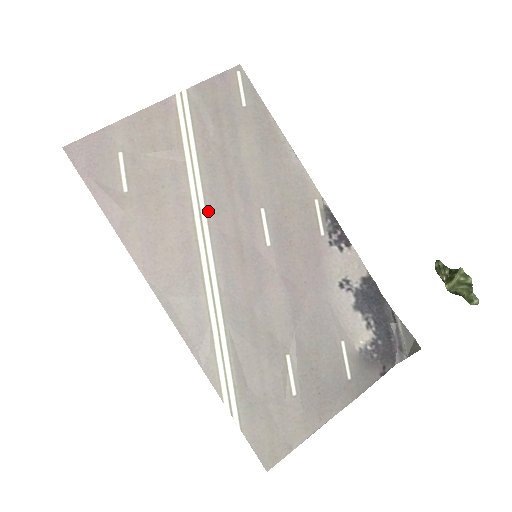
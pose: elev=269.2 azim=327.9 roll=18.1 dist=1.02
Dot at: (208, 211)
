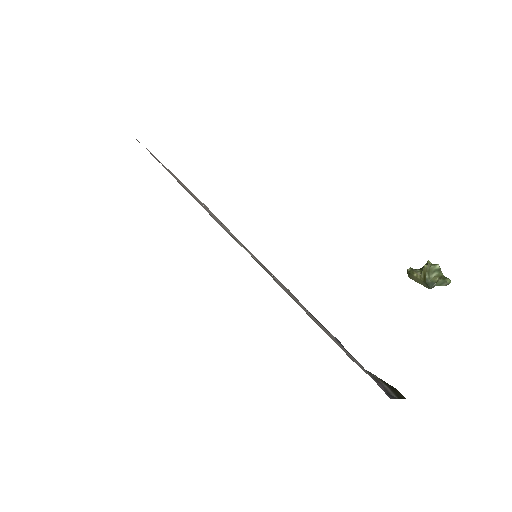
Dot at: (219, 221)
